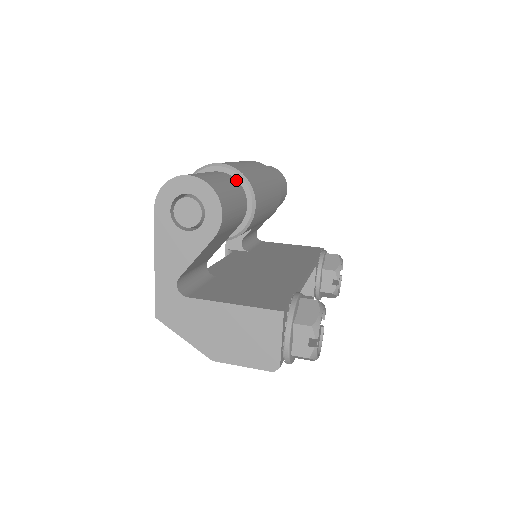
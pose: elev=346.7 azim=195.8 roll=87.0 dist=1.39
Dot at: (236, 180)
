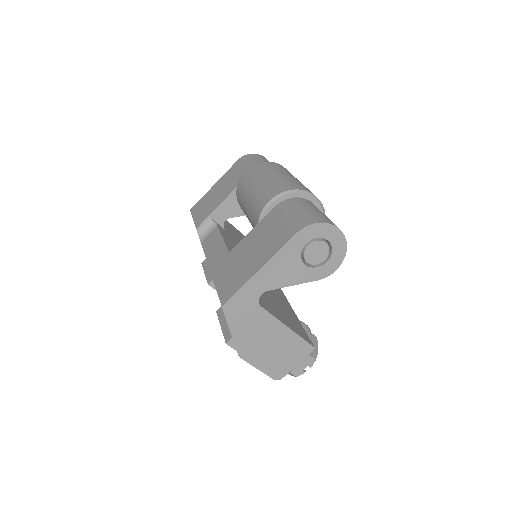
Dot at: occluded
